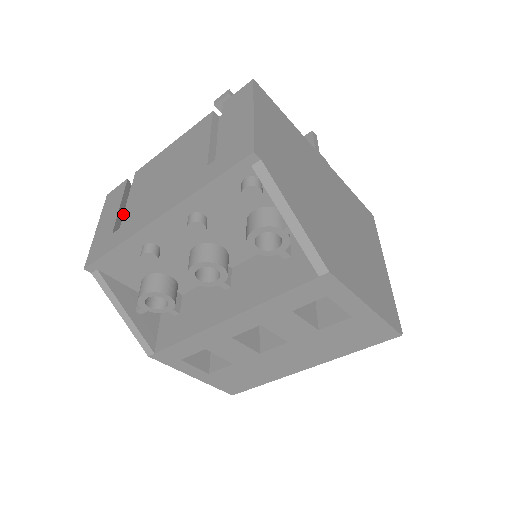
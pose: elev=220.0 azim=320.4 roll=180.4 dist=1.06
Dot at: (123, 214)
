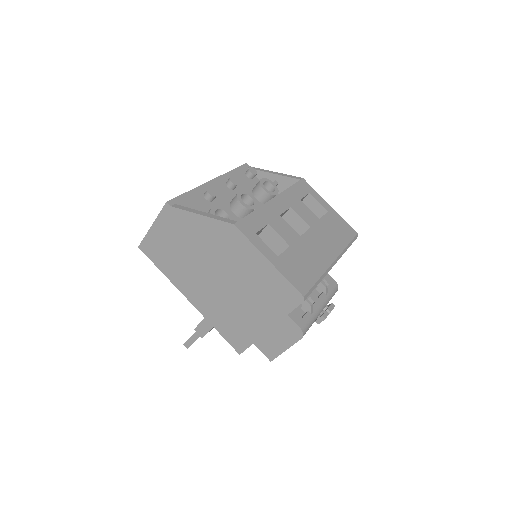
Dot at: occluded
